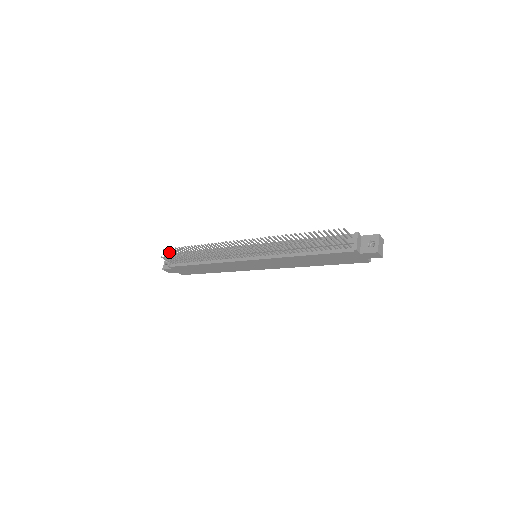
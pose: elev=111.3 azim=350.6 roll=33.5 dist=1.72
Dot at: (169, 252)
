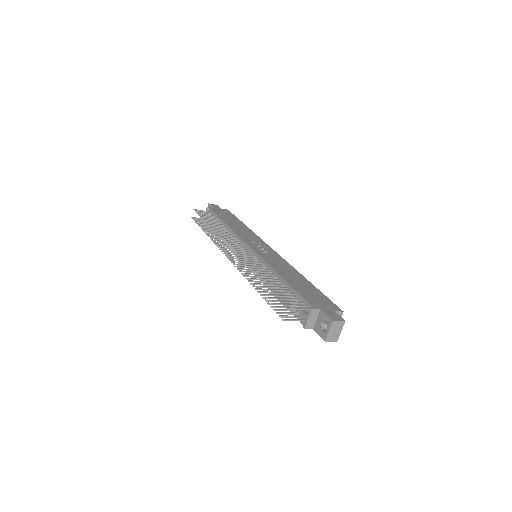
Dot at: (201, 210)
